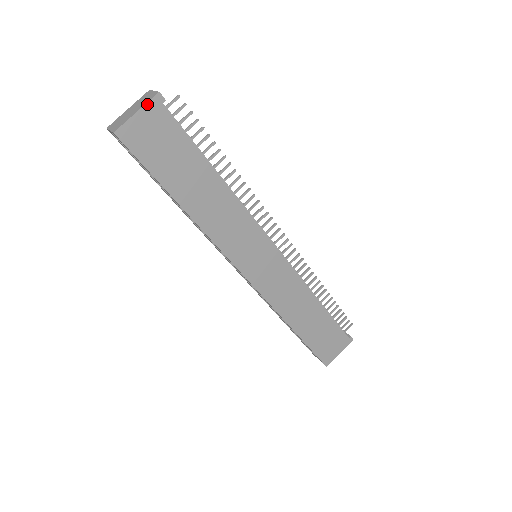
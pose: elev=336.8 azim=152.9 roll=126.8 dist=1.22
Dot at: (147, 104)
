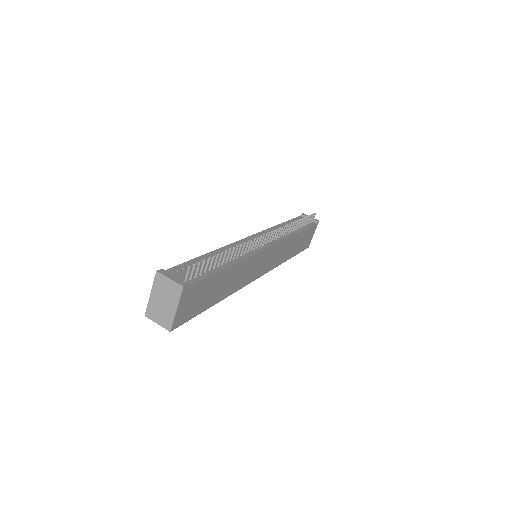
Dot at: (180, 299)
